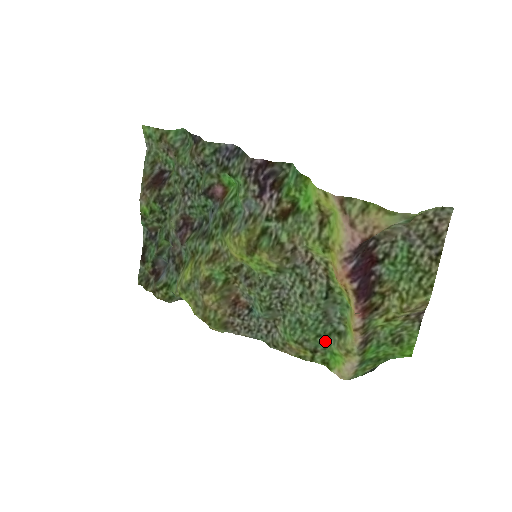
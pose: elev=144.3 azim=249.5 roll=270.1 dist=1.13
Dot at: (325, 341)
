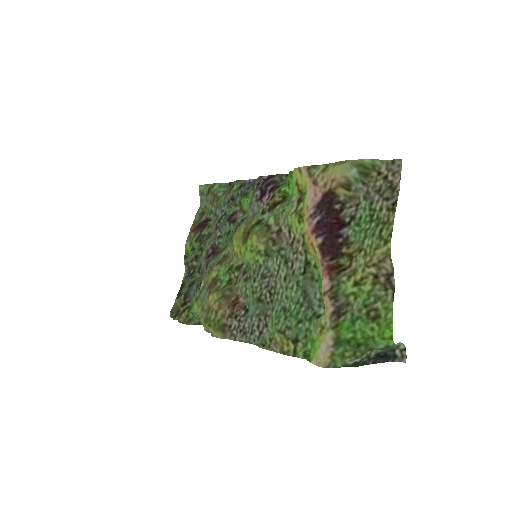
Dot at: (306, 327)
